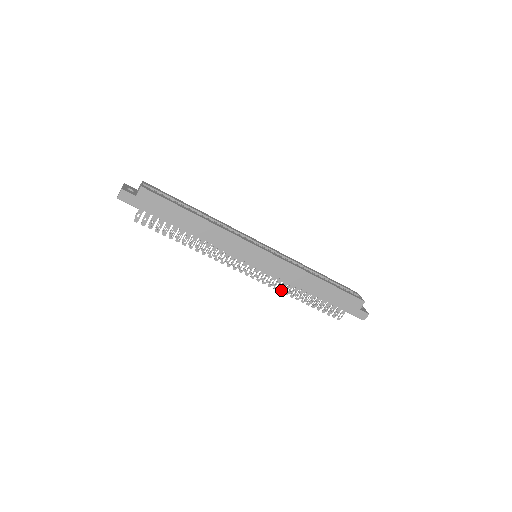
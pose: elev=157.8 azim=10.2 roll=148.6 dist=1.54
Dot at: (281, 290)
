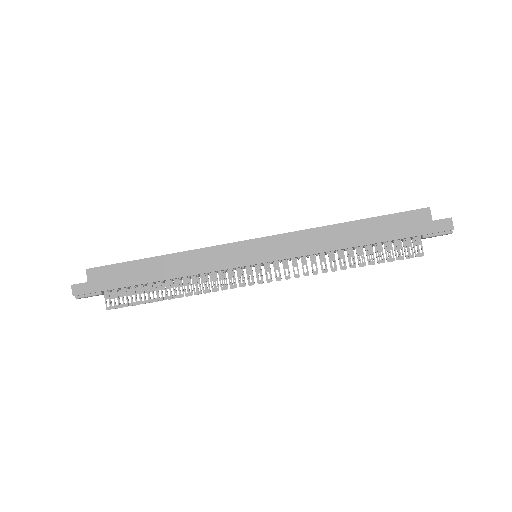
Dot at: (315, 272)
